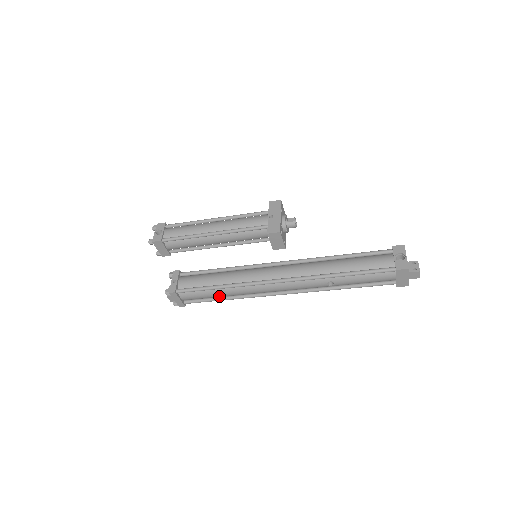
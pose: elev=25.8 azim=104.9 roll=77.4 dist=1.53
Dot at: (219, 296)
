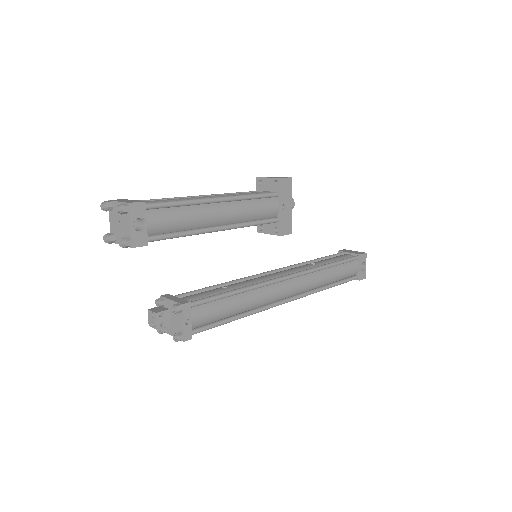
Dot at: occluded
